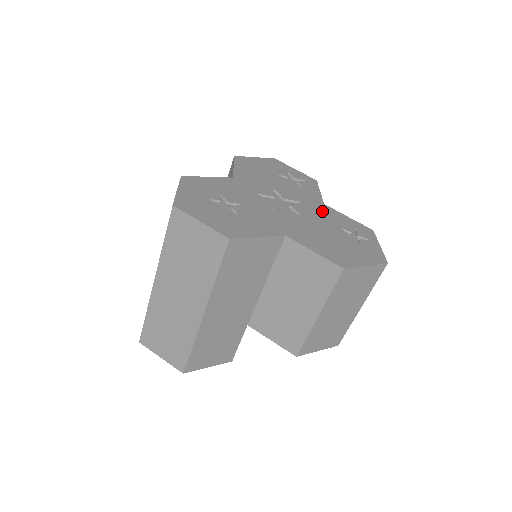
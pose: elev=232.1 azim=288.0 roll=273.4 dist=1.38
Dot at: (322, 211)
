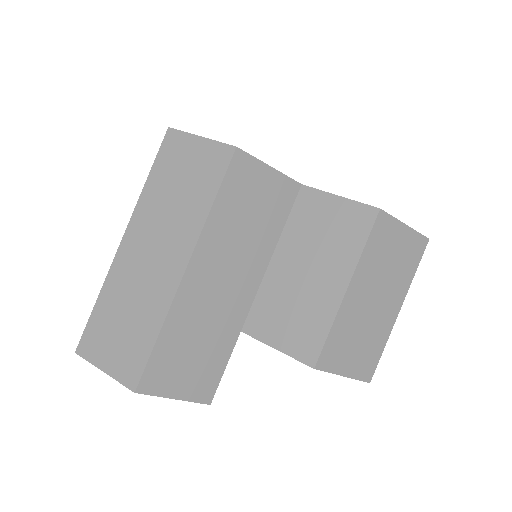
Dot at: occluded
